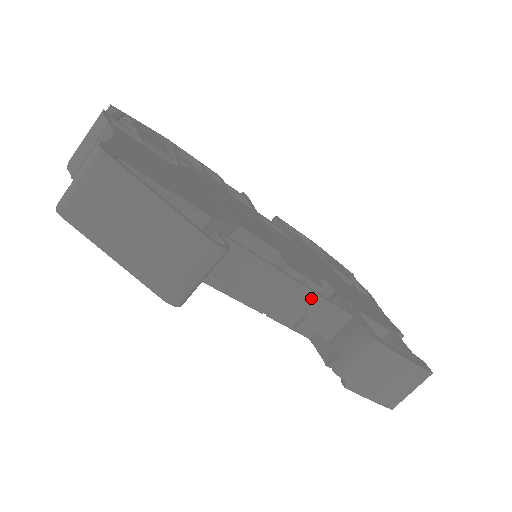
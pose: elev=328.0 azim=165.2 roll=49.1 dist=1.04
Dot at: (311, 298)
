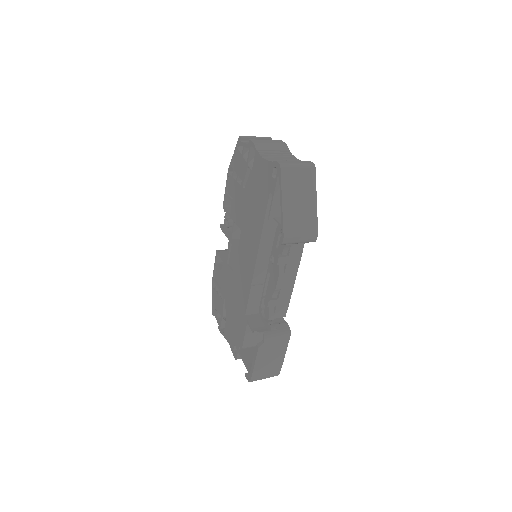
Dot at: (289, 292)
